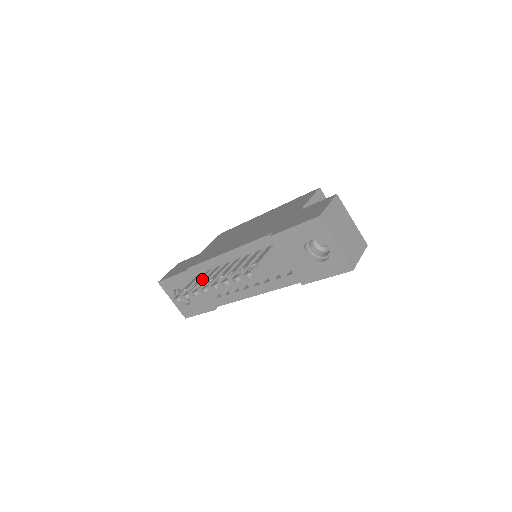
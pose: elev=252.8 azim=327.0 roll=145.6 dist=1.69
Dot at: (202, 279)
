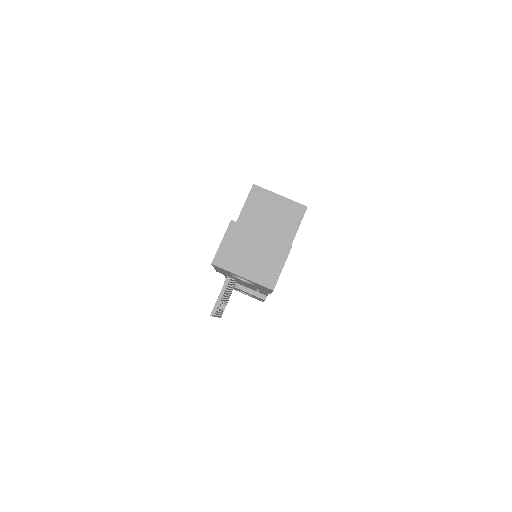
Dot at: occluded
